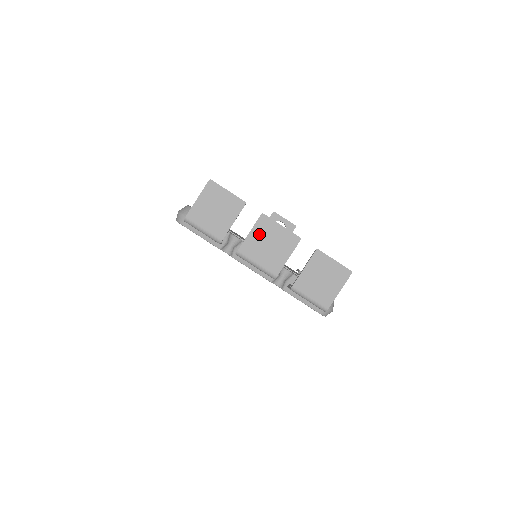
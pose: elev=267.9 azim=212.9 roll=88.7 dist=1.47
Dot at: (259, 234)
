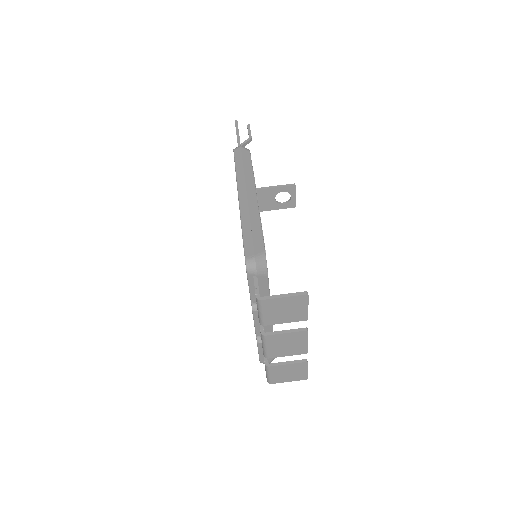
Dot at: (290, 337)
